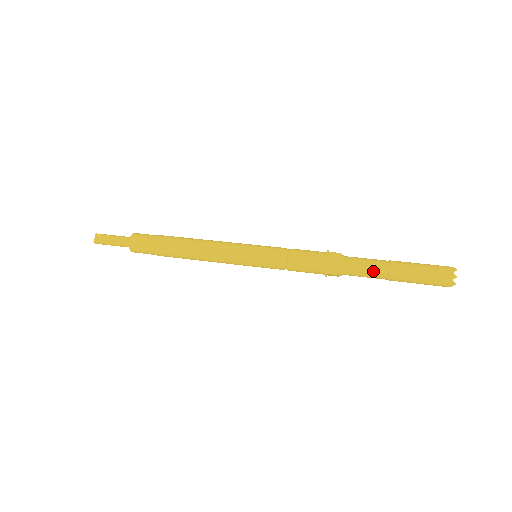
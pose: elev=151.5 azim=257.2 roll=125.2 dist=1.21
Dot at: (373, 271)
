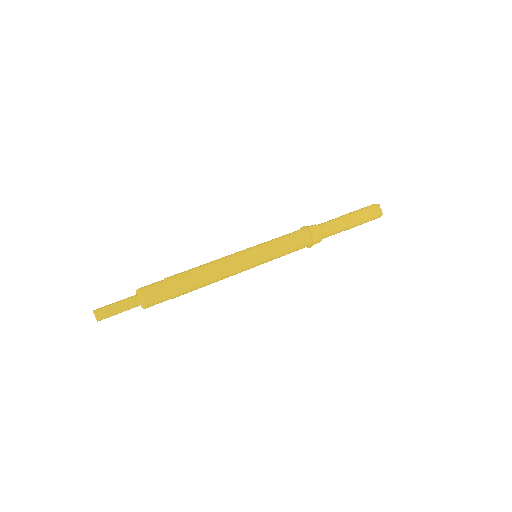
Dot at: (340, 228)
